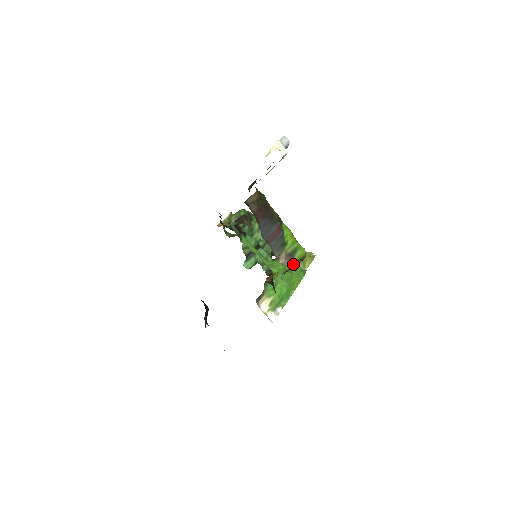
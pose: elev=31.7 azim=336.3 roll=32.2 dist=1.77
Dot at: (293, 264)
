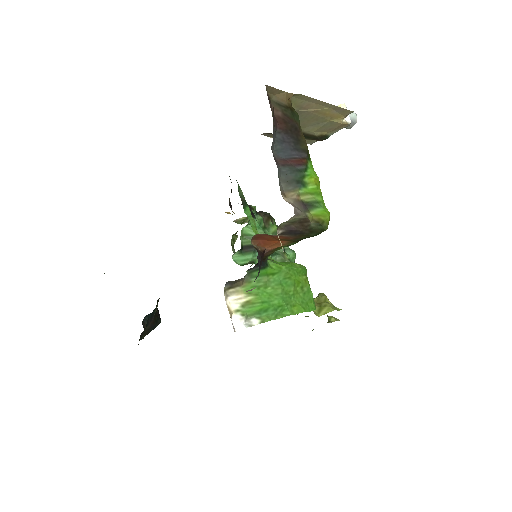
Dot at: (303, 213)
